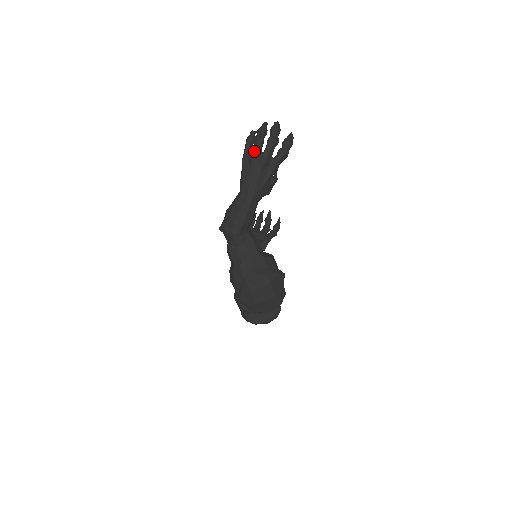
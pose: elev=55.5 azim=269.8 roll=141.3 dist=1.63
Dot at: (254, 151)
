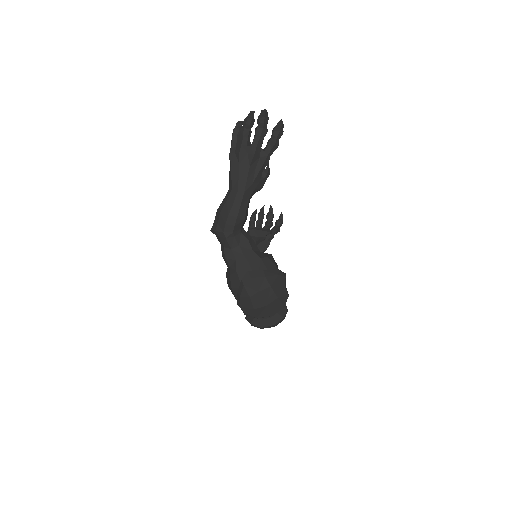
Dot at: (241, 143)
